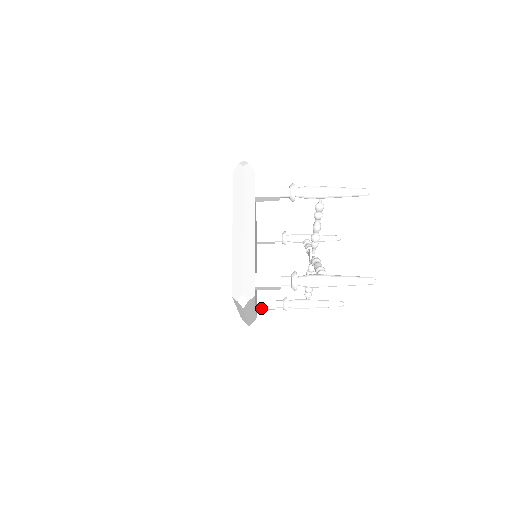
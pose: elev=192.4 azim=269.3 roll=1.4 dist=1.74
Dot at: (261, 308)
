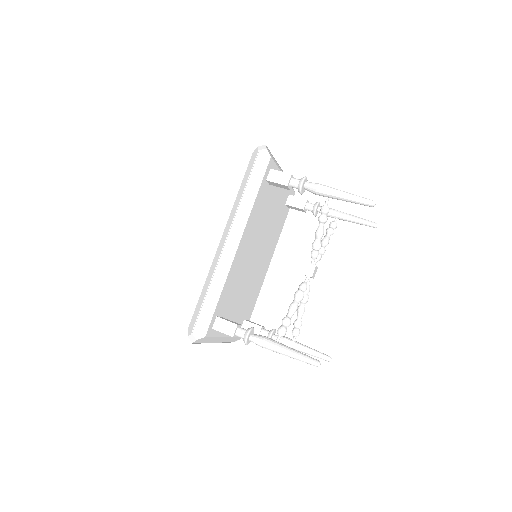
Dot at: occluded
